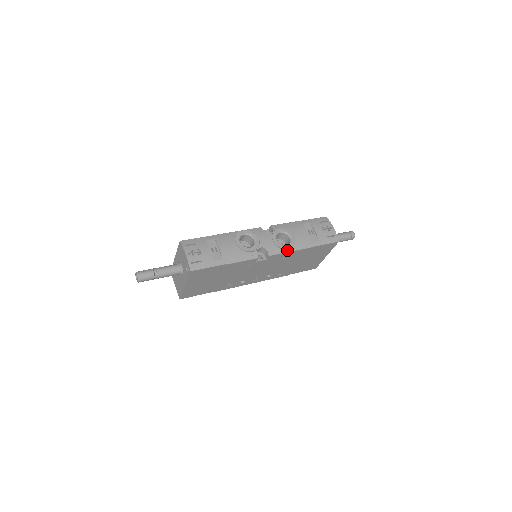
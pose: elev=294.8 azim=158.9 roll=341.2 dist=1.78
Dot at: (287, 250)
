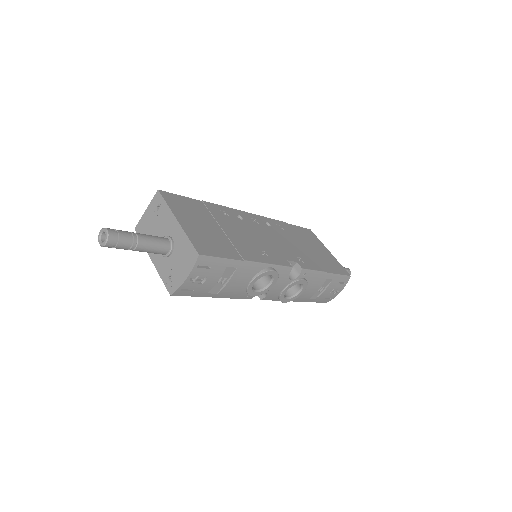
Dot at: occluded
